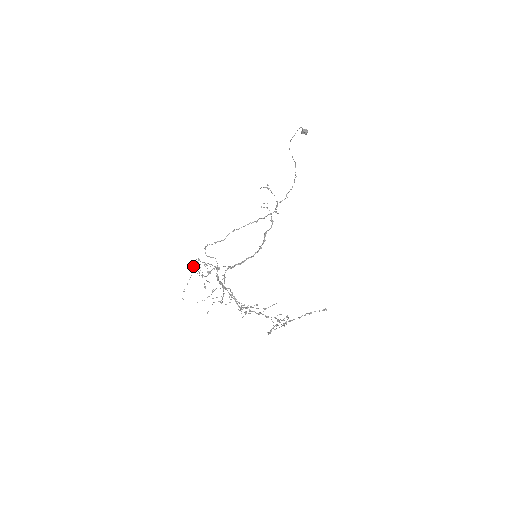
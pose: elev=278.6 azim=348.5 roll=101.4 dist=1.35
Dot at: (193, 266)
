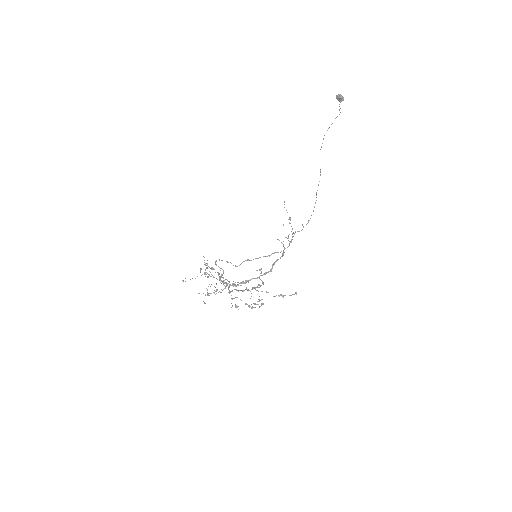
Dot at: (201, 269)
